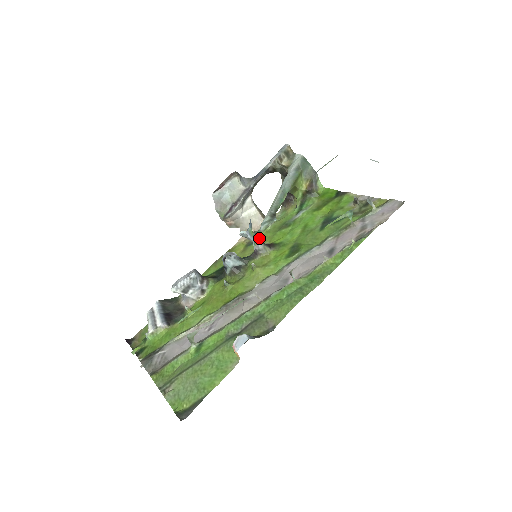
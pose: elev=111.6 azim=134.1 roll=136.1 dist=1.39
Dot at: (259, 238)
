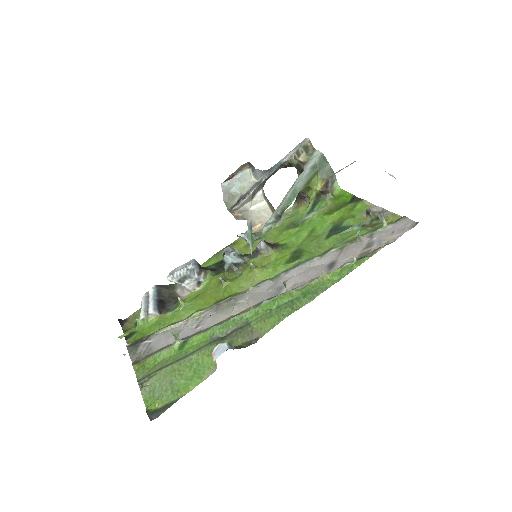
Dot at: (265, 234)
